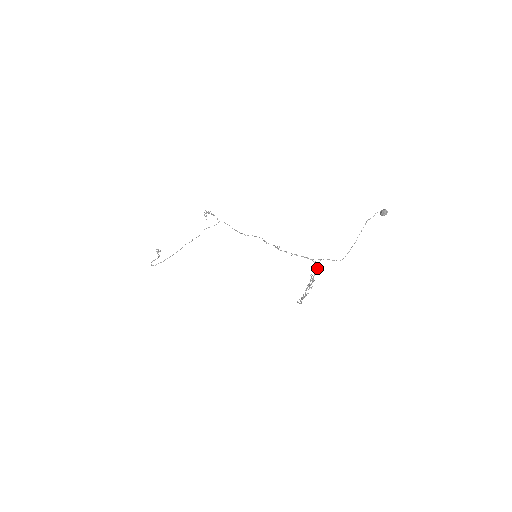
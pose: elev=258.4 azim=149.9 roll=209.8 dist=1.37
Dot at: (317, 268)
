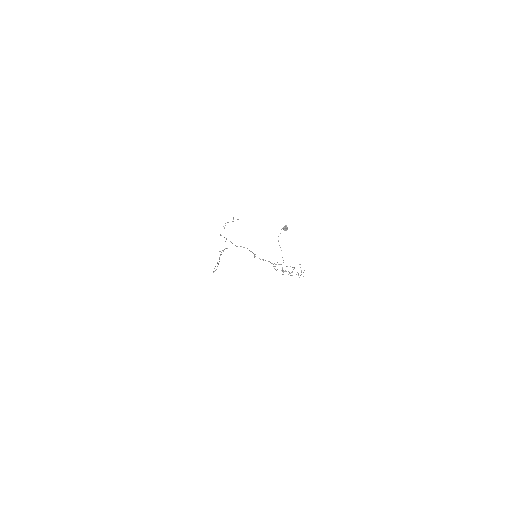
Dot at: occluded
